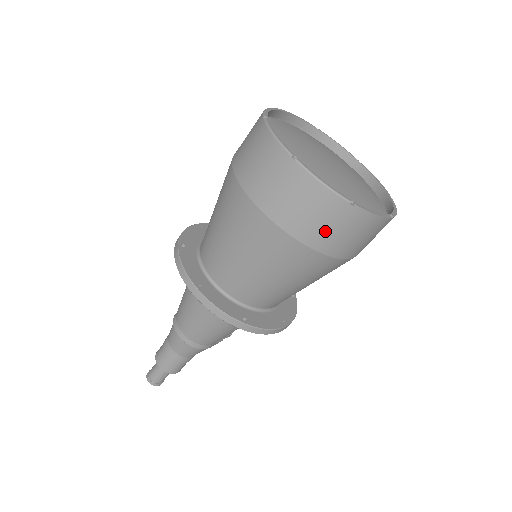
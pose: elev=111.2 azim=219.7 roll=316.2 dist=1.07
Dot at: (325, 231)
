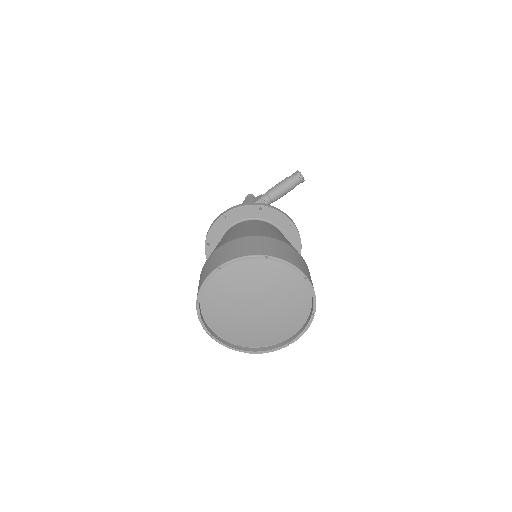
Dot at: occluded
